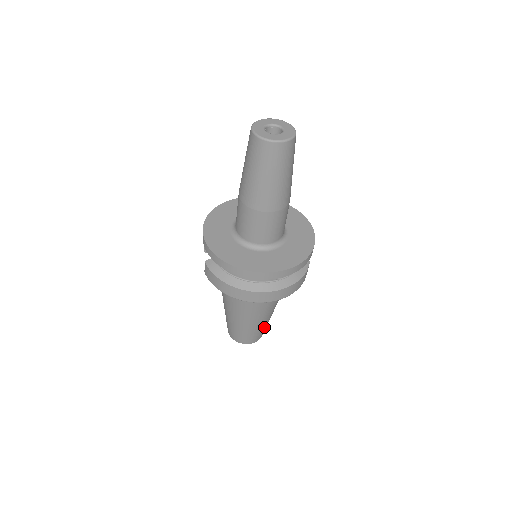
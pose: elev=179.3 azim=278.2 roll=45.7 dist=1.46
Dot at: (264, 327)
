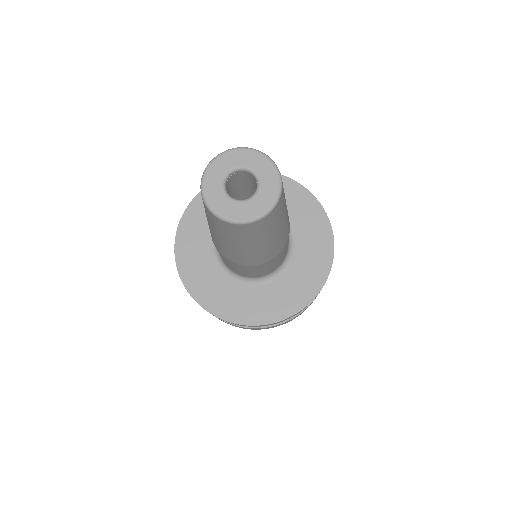
Dot at: occluded
